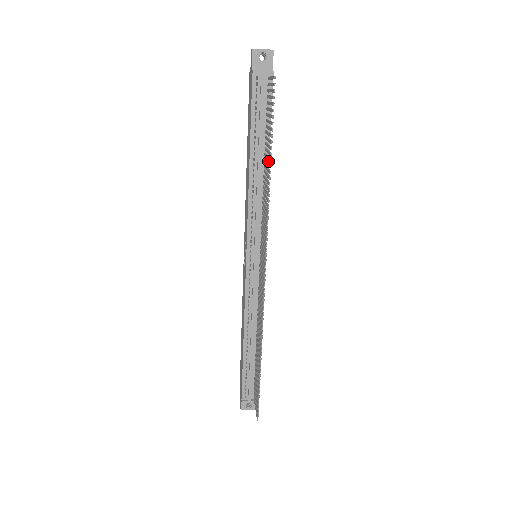
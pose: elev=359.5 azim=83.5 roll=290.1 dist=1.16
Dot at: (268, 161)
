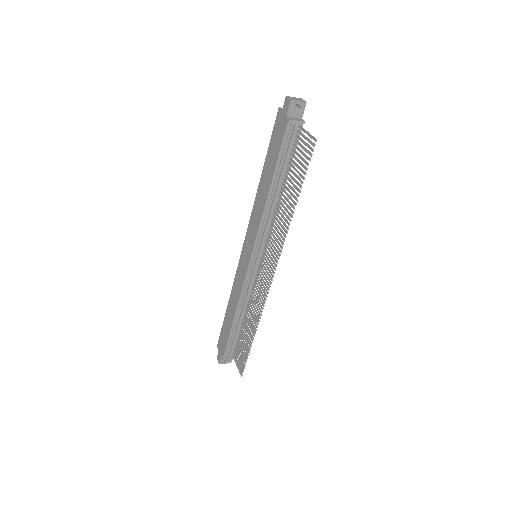
Dot at: (284, 188)
